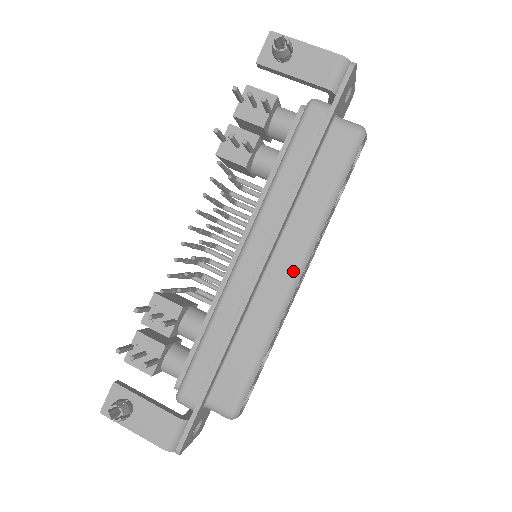
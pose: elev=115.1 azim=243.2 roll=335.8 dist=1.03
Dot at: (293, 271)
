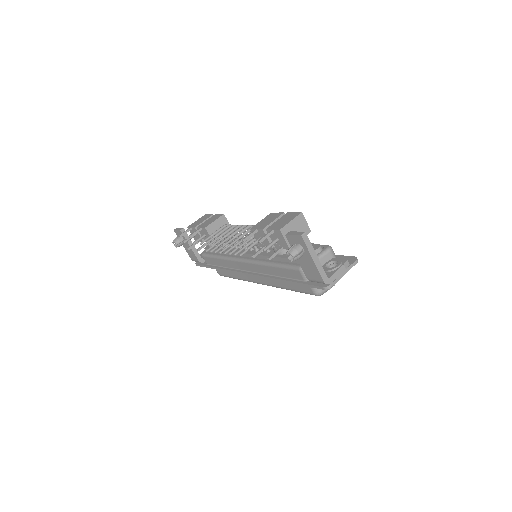
Dot at: (259, 282)
